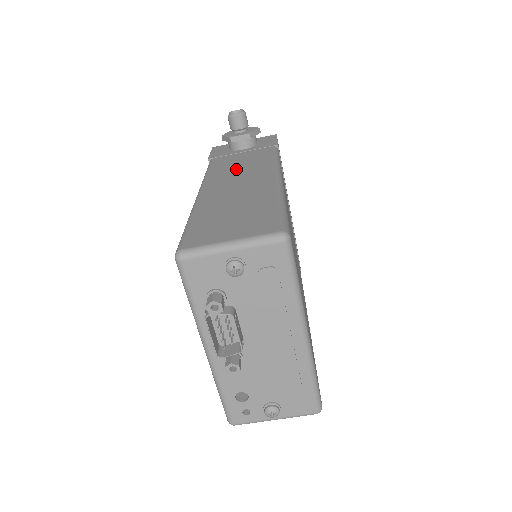
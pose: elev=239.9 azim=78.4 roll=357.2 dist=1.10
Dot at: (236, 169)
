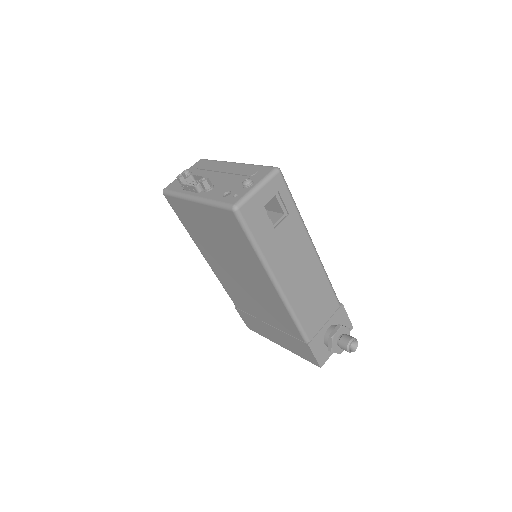
Dot at: occluded
